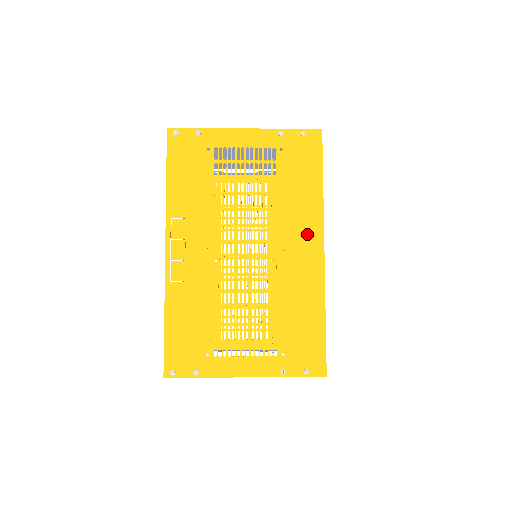
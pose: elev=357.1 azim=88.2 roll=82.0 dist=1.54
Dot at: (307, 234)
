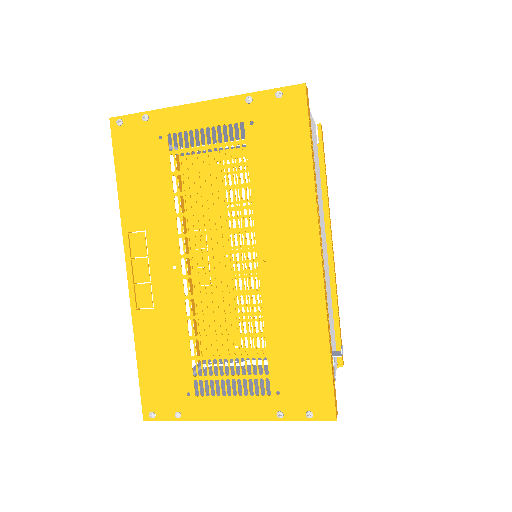
Dot at: (296, 236)
